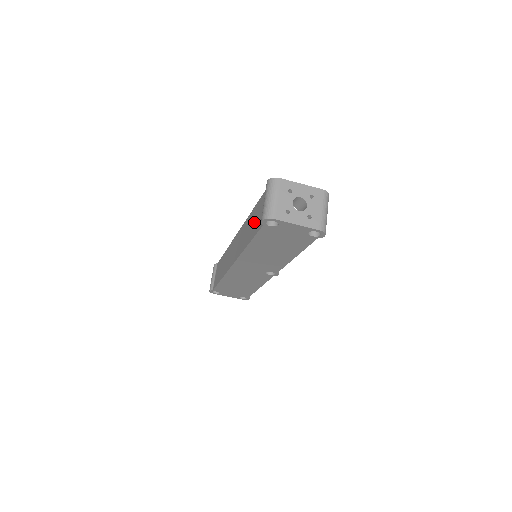
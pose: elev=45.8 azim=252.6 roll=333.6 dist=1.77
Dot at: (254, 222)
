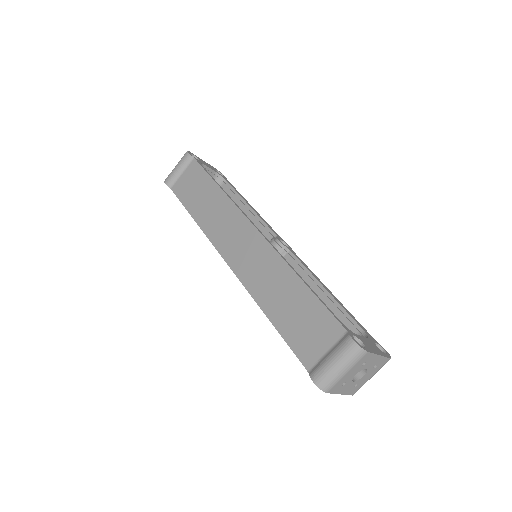
Dot at: (295, 316)
